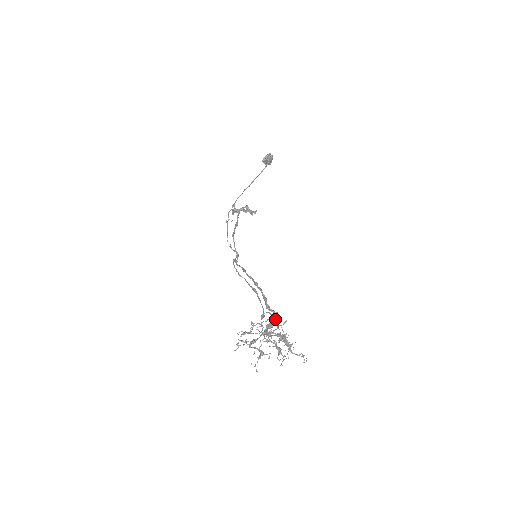
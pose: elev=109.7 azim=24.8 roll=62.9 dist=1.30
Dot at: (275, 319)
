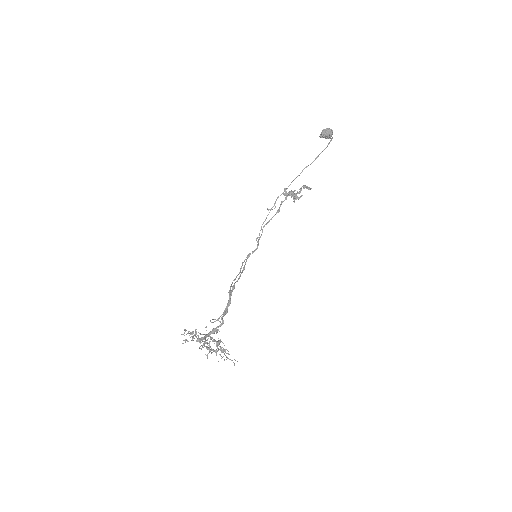
Dot at: (218, 326)
